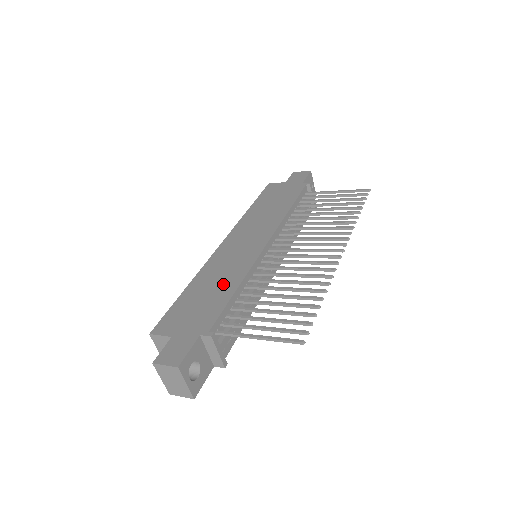
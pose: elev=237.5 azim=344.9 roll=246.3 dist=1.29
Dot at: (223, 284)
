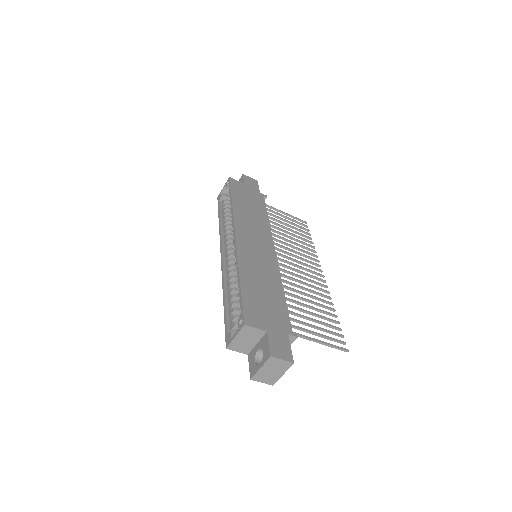
Dot at: (270, 285)
